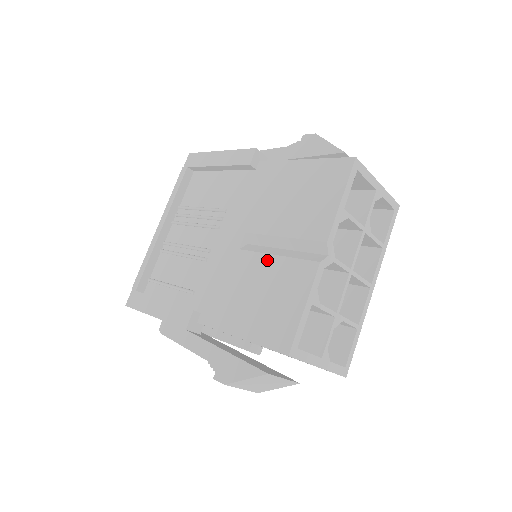
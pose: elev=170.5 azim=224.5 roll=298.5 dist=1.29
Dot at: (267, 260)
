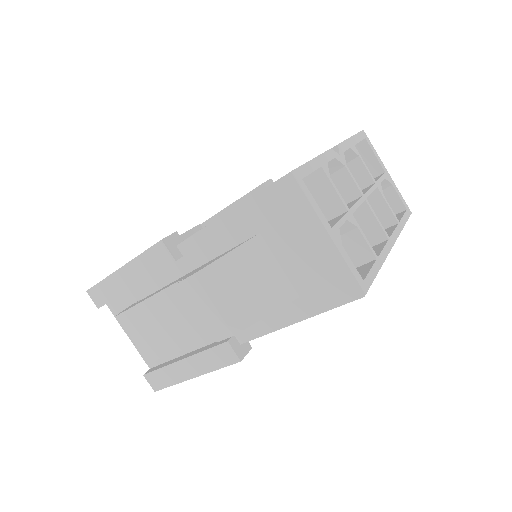
Dot at: occluded
